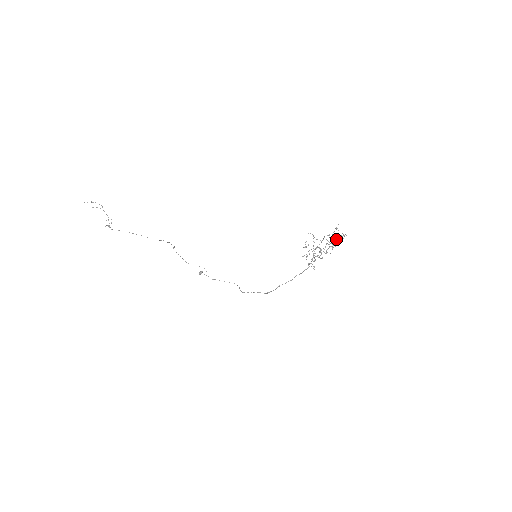
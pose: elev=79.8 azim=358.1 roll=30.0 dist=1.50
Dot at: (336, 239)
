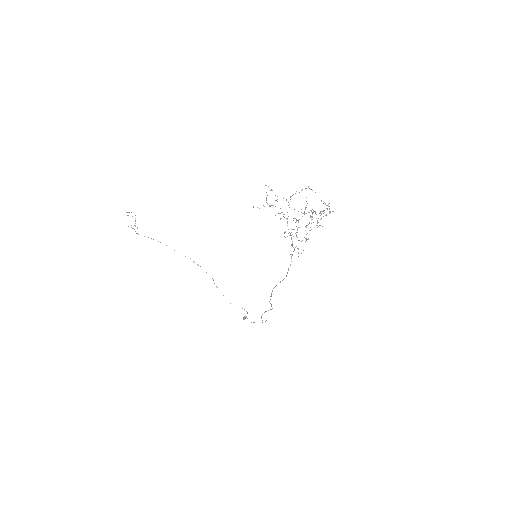
Dot at: (320, 213)
